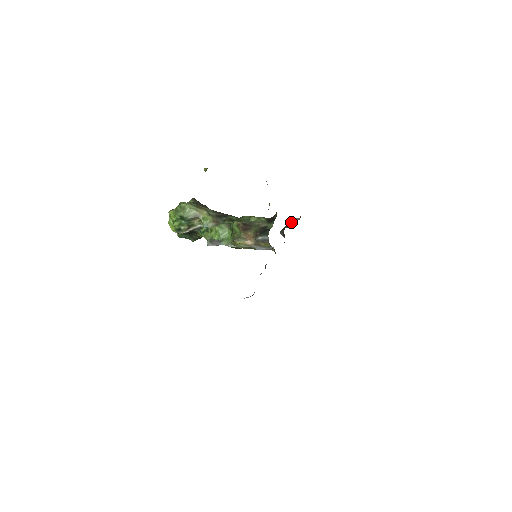
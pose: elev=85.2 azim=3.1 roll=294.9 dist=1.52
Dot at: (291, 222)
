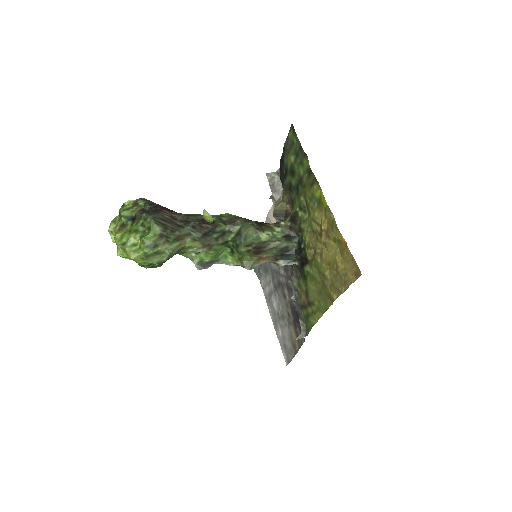
Dot at: (271, 185)
